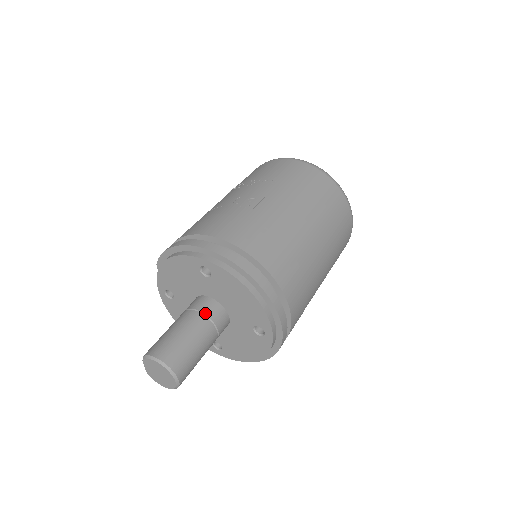
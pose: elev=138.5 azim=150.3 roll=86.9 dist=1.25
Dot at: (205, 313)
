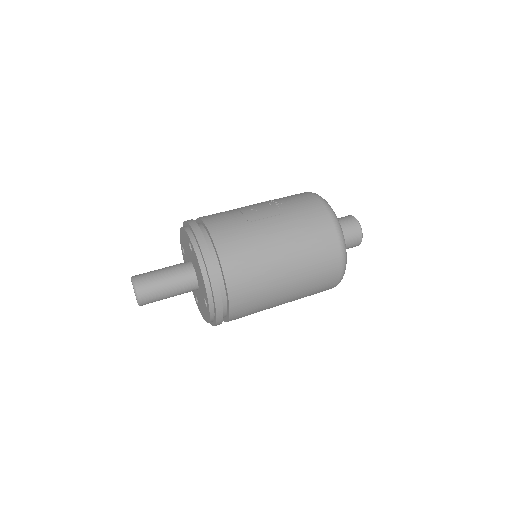
Dot at: (181, 272)
